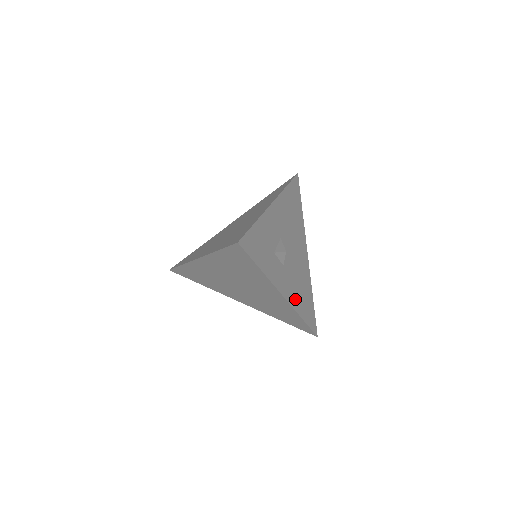
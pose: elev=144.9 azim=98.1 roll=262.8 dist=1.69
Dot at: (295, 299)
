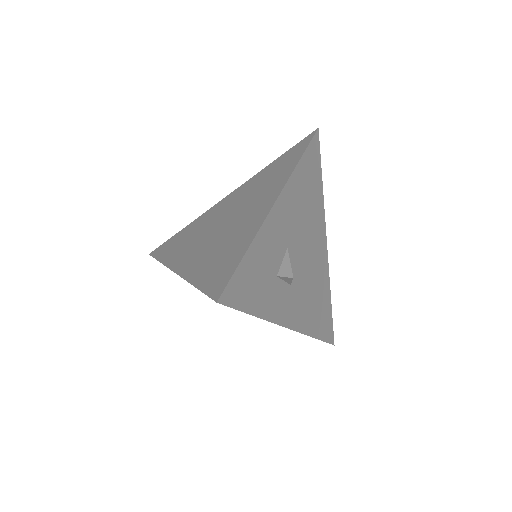
Dot at: (306, 319)
